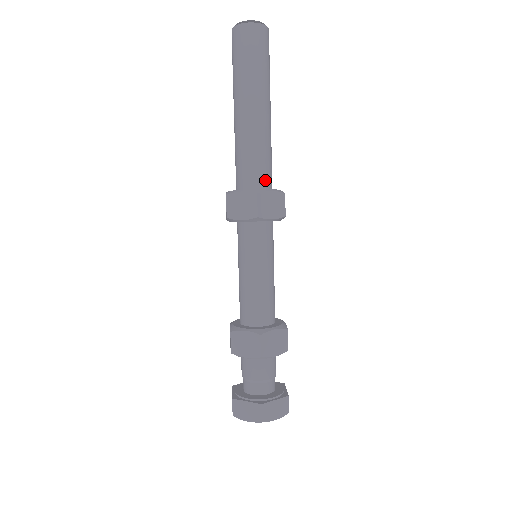
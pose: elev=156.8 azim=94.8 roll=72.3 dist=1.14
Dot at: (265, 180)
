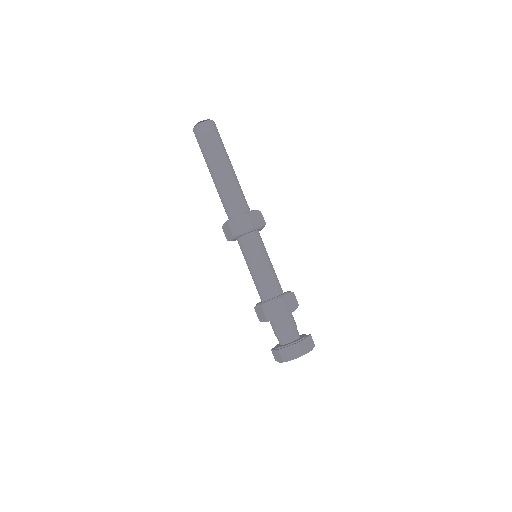
Dot at: (246, 207)
